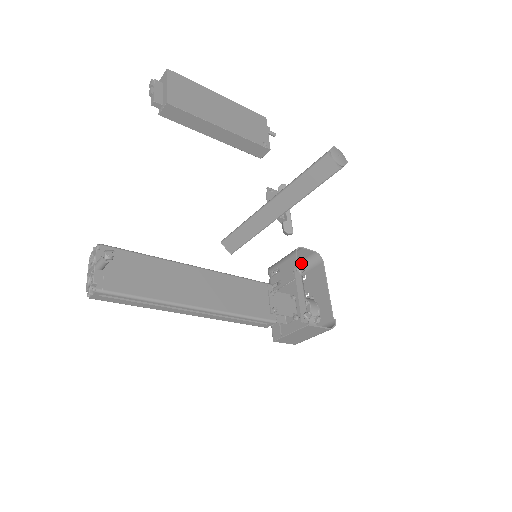
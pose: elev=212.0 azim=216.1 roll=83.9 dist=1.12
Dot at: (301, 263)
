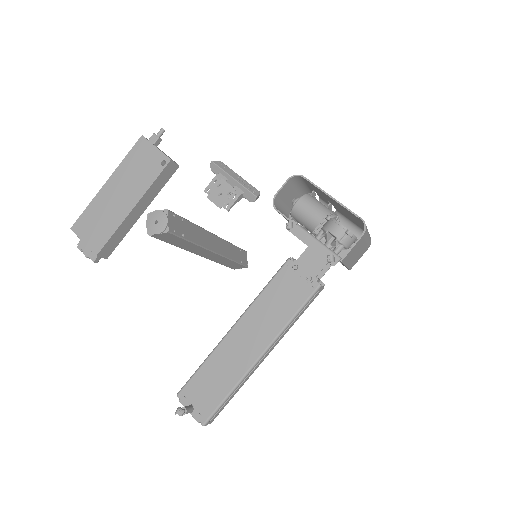
Dot at: (298, 187)
